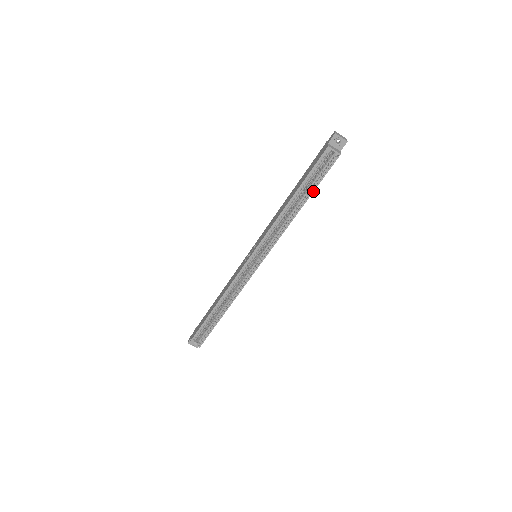
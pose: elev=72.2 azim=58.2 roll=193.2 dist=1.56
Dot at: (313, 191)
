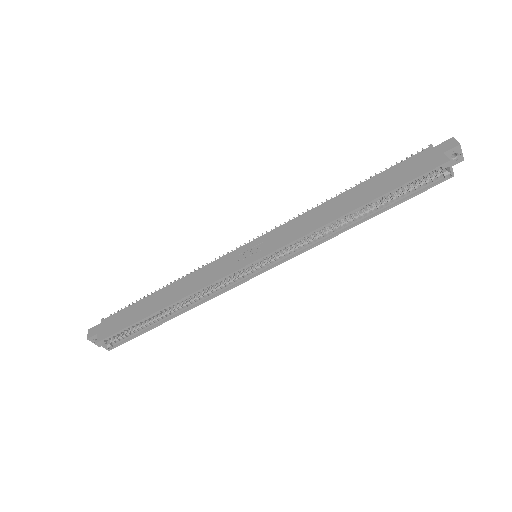
Dot at: (391, 207)
